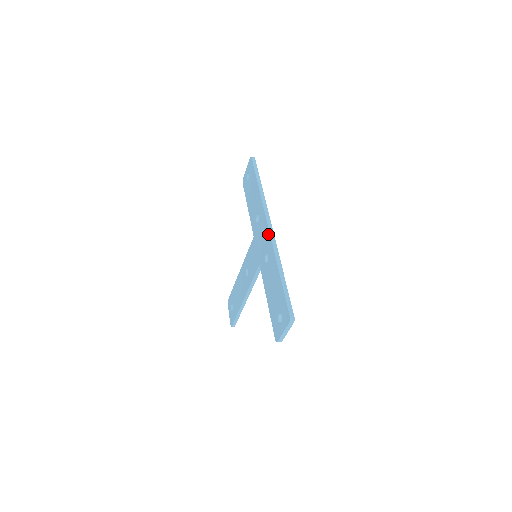
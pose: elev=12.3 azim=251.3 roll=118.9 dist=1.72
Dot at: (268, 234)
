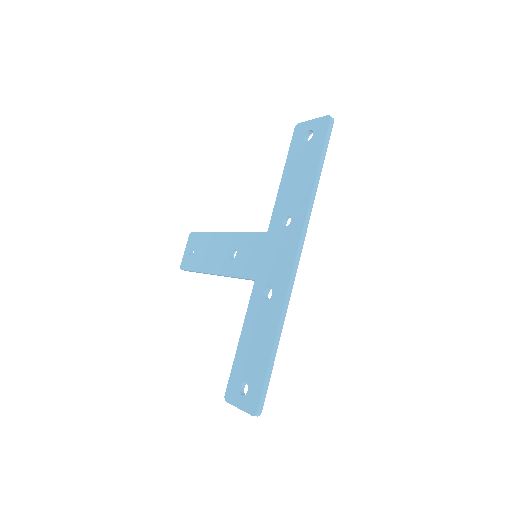
Dot at: (289, 272)
